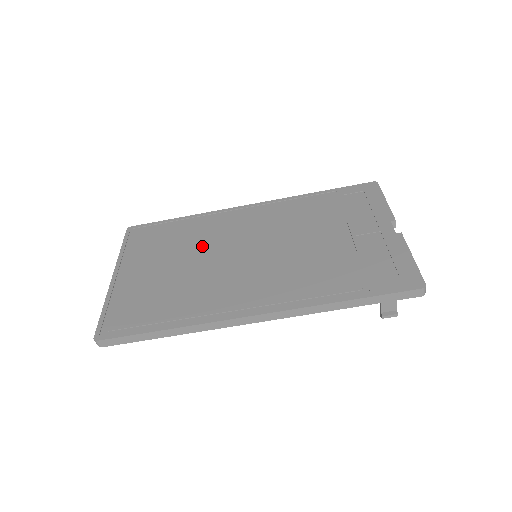
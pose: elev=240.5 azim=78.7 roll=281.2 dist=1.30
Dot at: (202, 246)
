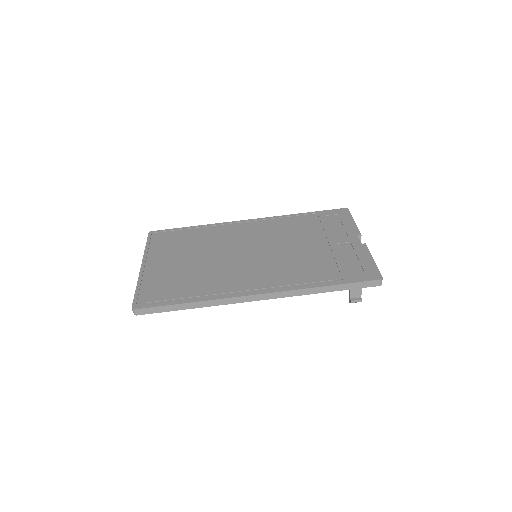
Dot at: (213, 247)
